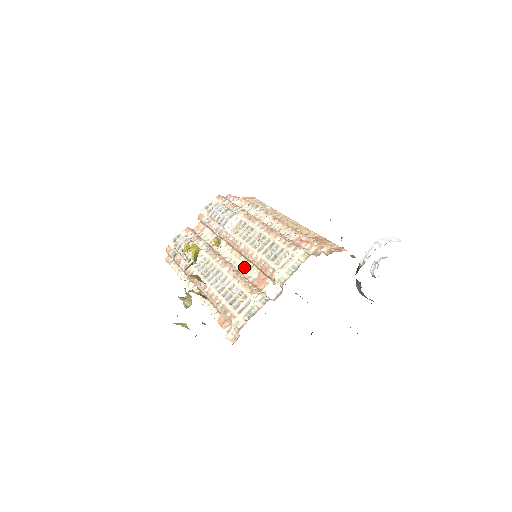
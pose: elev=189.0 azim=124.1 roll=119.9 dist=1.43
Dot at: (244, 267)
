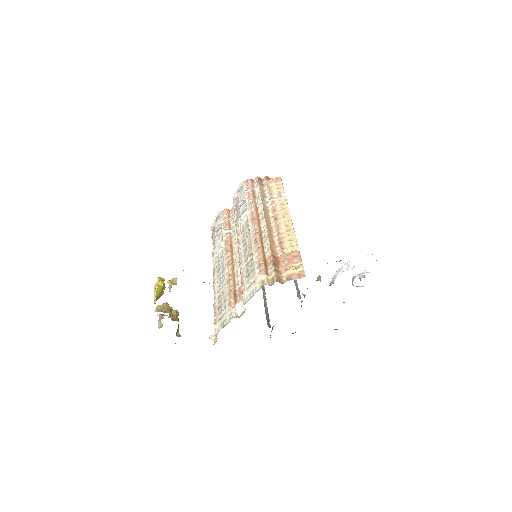
Dot at: (238, 272)
